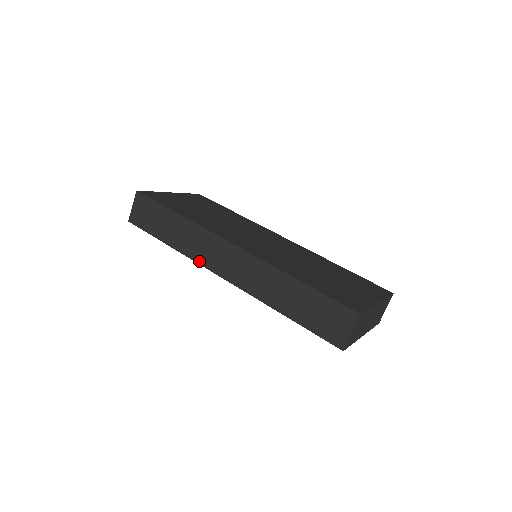
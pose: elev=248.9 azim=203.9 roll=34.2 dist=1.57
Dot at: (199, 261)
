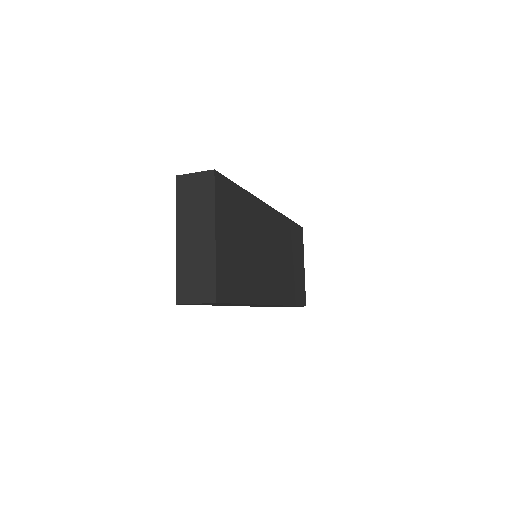
Dot at: occluded
